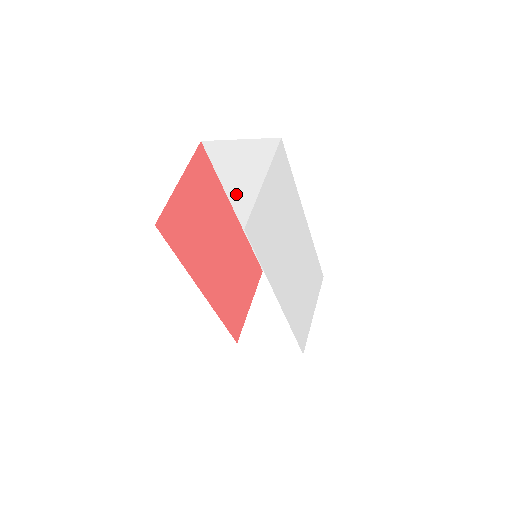
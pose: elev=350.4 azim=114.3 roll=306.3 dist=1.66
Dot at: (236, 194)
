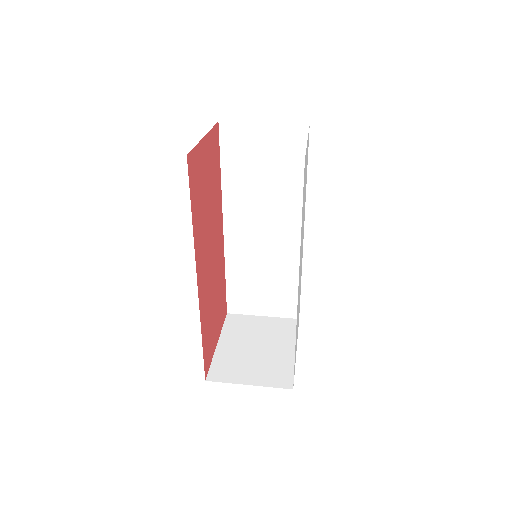
Dot at: (234, 196)
